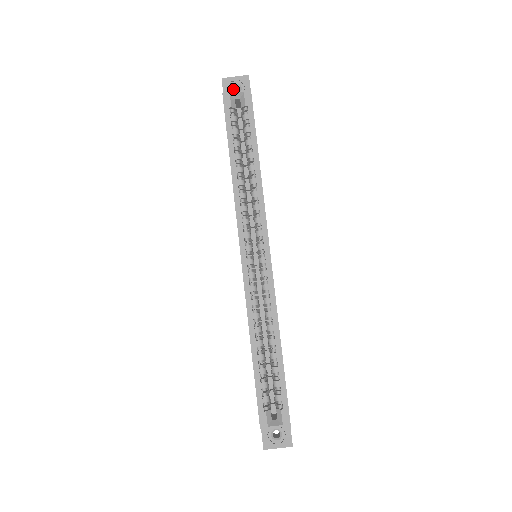
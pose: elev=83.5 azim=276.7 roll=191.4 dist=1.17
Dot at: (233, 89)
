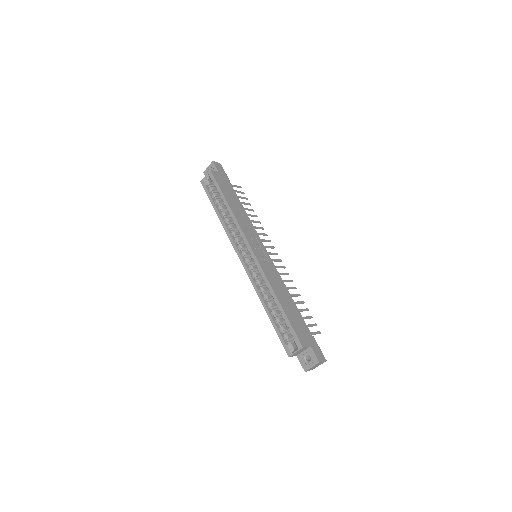
Dot at: occluded
